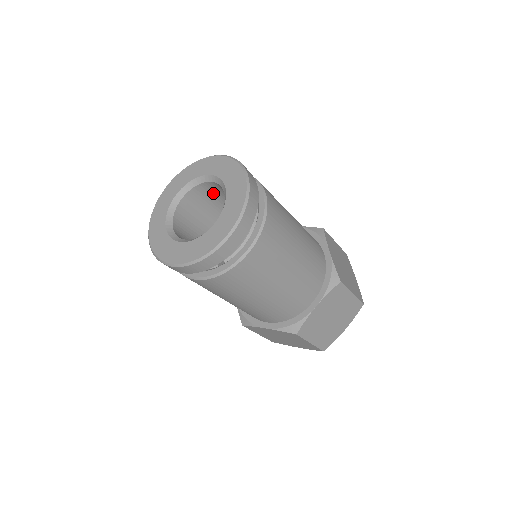
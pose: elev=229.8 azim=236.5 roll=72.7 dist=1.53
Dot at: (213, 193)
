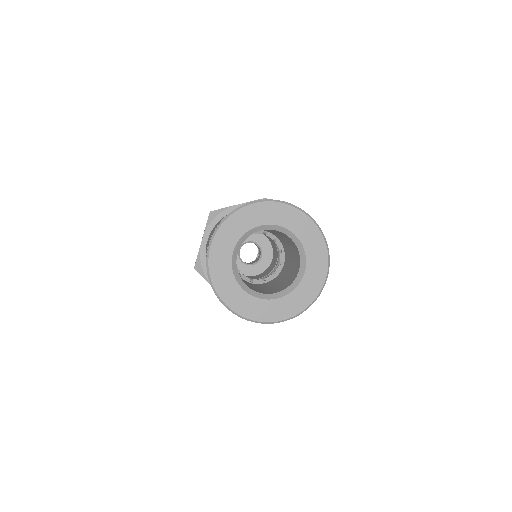
Dot at: (282, 234)
